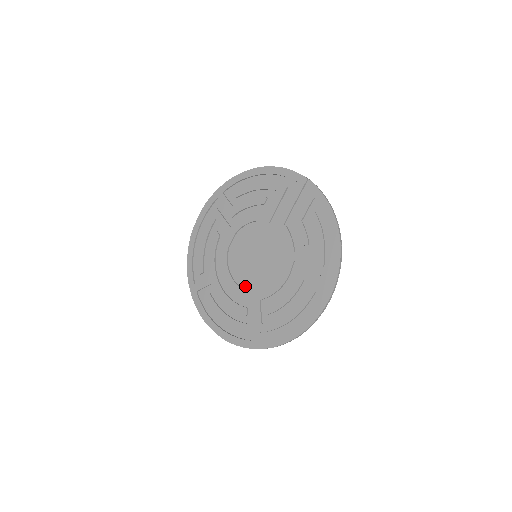
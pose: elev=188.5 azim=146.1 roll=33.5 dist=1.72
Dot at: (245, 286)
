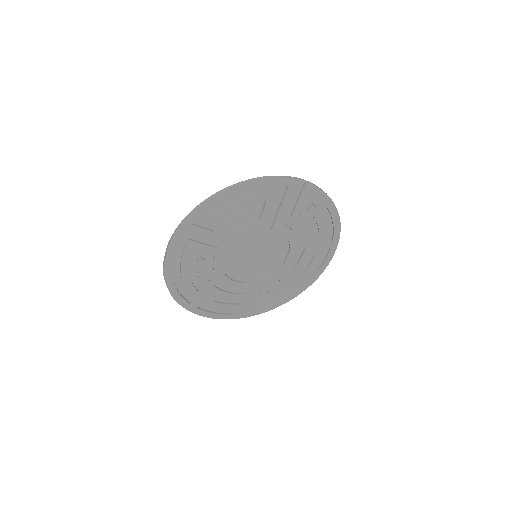
Dot at: (252, 279)
